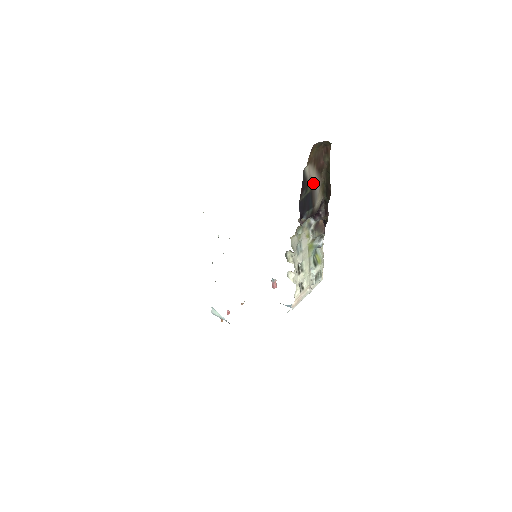
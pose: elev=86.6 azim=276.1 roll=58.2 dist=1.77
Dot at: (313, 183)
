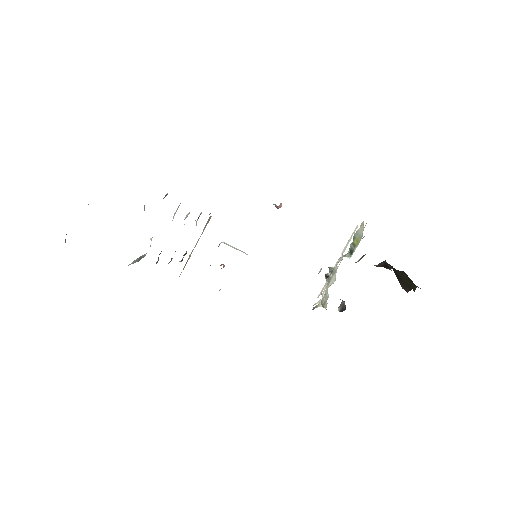
Dot at: occluded
